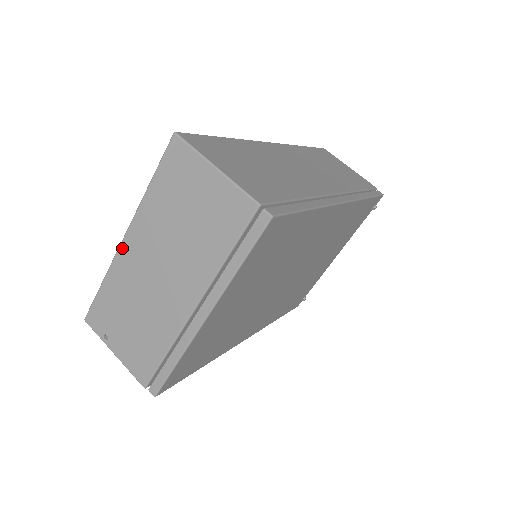
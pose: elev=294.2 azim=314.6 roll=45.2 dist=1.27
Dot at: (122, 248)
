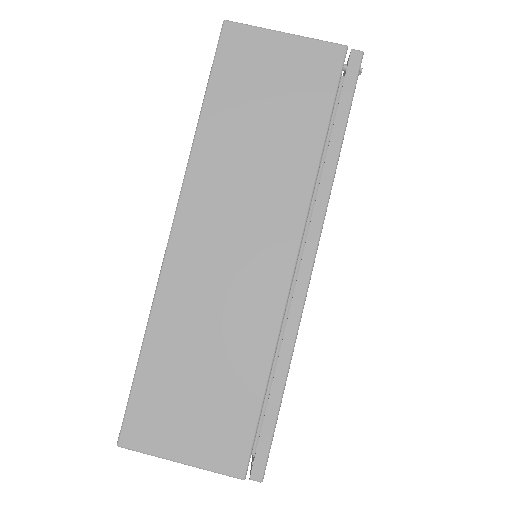
Dot at: occluded
